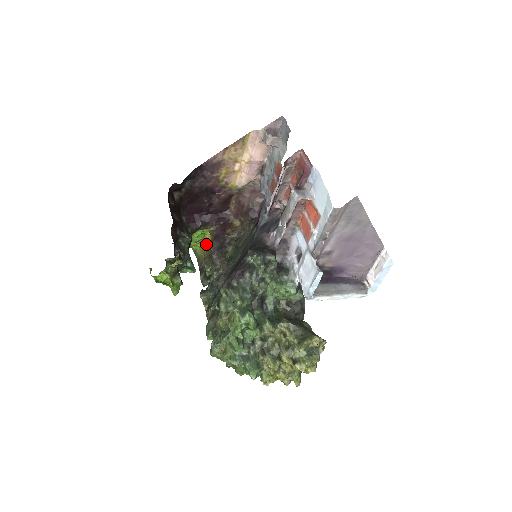
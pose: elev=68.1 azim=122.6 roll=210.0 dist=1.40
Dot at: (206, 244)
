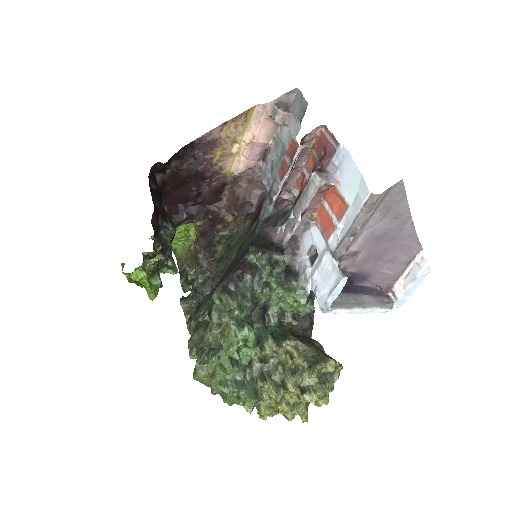
Dot at: (189, 242)
